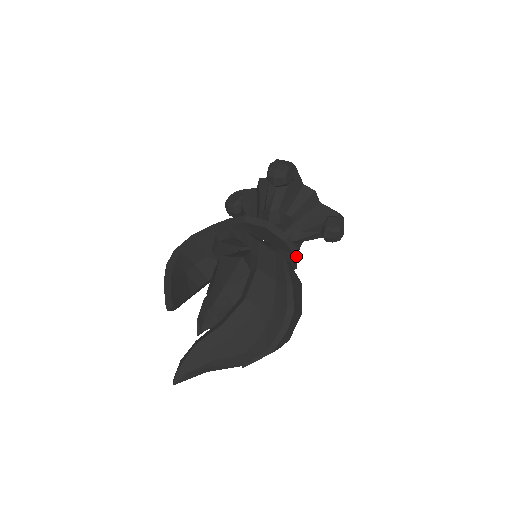
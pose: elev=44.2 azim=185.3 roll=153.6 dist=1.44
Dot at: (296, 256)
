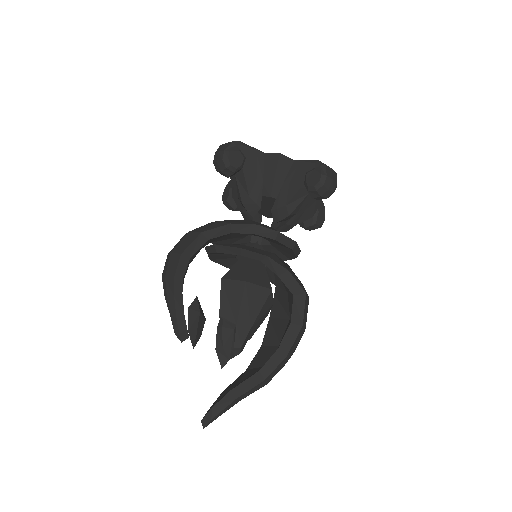
Dot at: occluded
